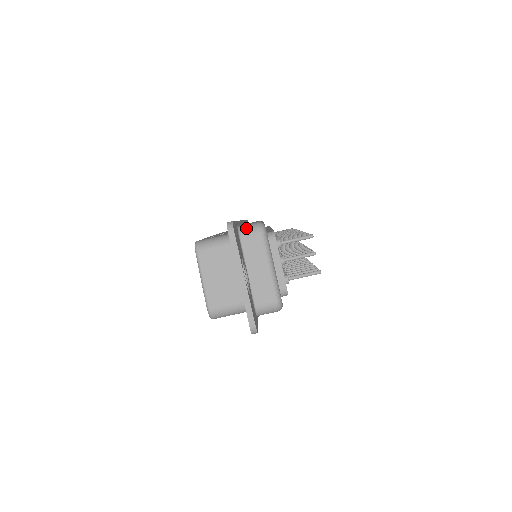
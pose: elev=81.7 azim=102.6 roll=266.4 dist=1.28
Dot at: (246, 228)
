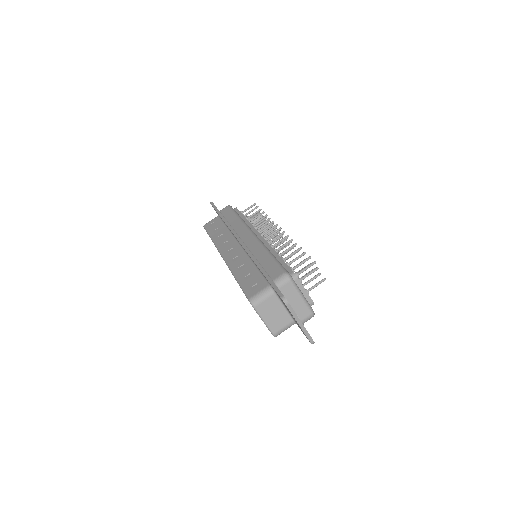
Dot at: (280, 281)
